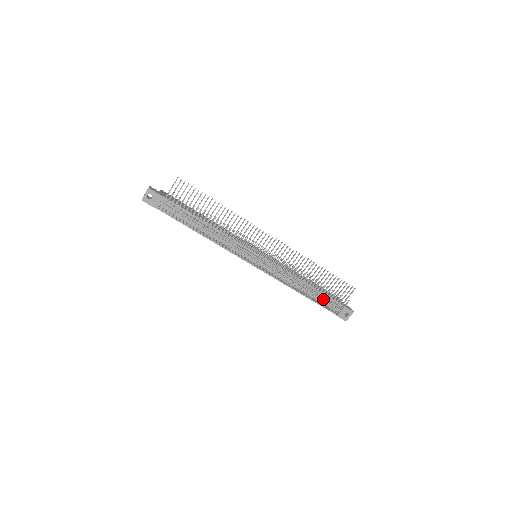
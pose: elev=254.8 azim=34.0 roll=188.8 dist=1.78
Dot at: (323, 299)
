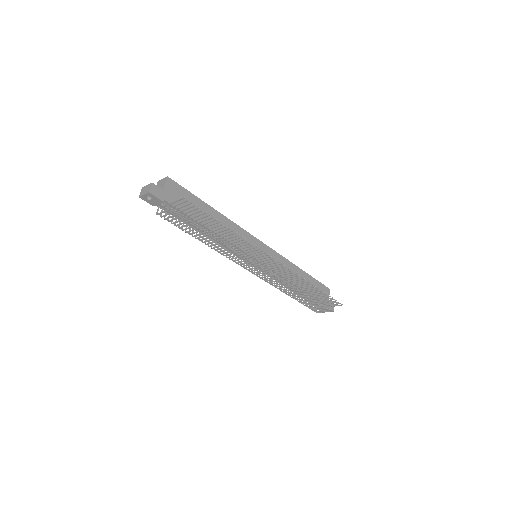
Dot at: occluded
